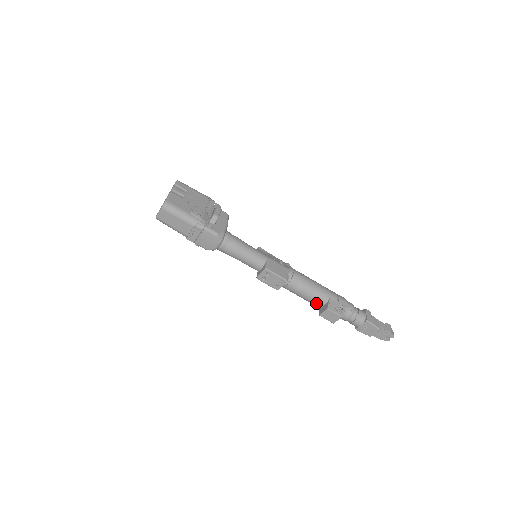
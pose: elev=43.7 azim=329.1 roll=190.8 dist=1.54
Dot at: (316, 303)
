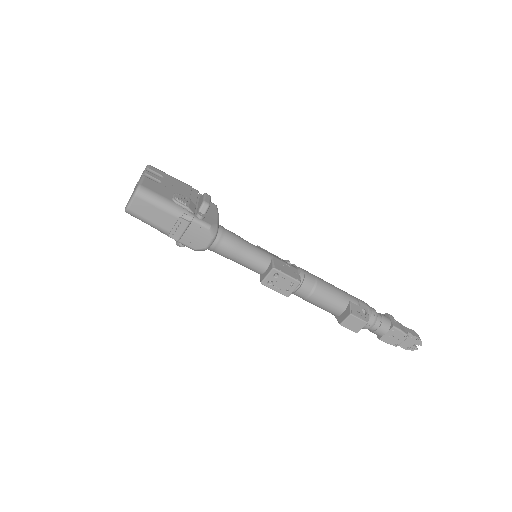
Dot at: (334, 310)
